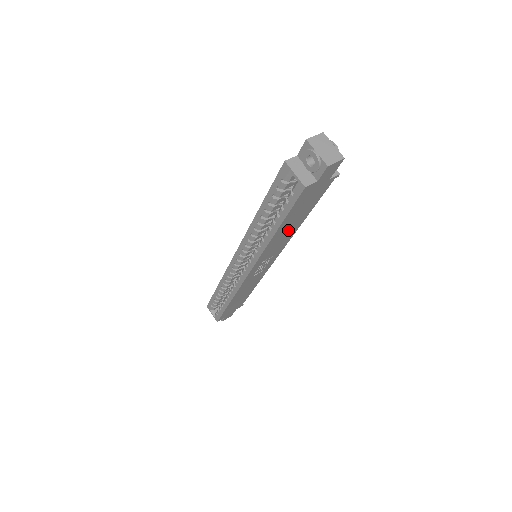
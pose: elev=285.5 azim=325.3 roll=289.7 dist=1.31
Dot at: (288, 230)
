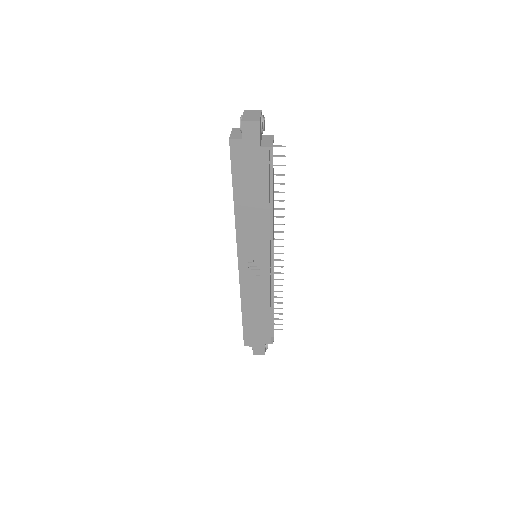
Dot at: (253, 209)
